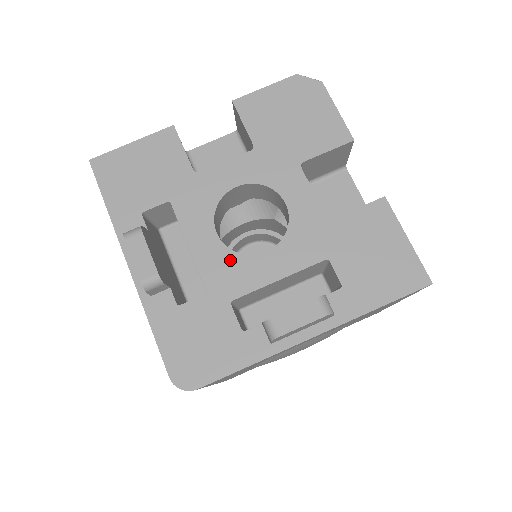
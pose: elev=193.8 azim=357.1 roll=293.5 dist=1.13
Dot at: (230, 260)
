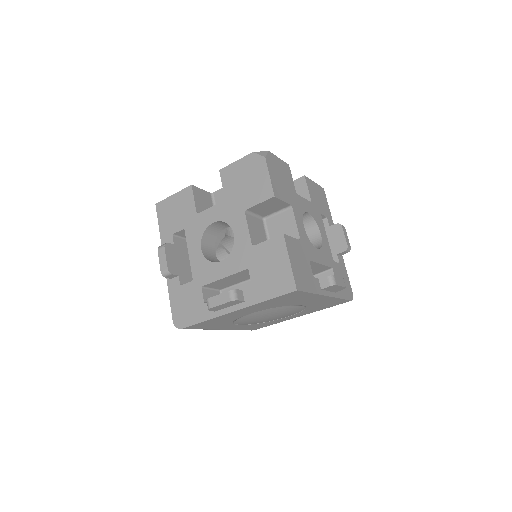
Dot at: (205, 264)
